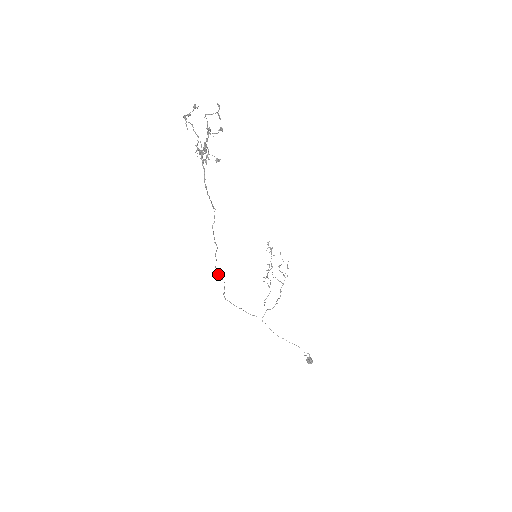
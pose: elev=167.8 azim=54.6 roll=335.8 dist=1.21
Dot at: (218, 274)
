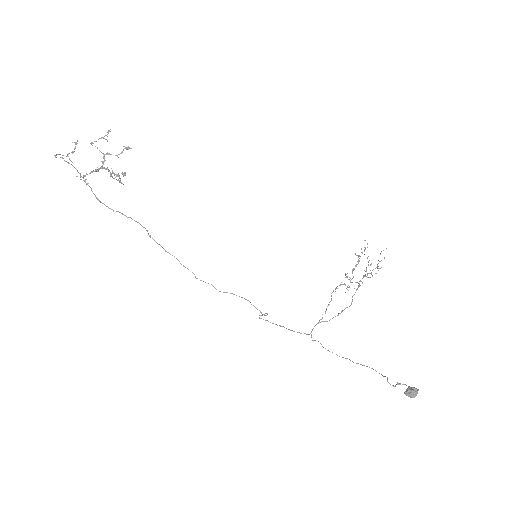
Dot at: (214, 287)
